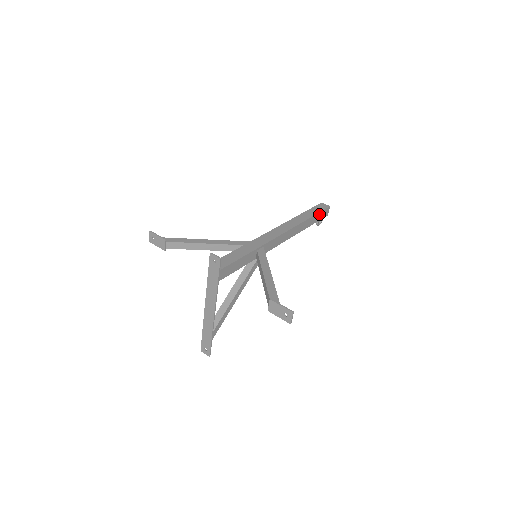
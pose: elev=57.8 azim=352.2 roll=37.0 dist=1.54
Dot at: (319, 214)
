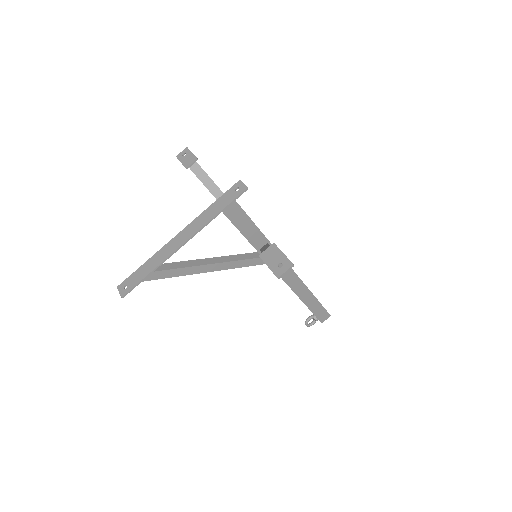
Dot at: (320, 307)
